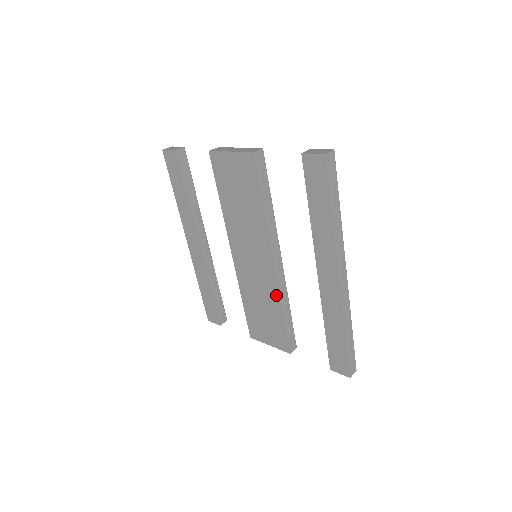
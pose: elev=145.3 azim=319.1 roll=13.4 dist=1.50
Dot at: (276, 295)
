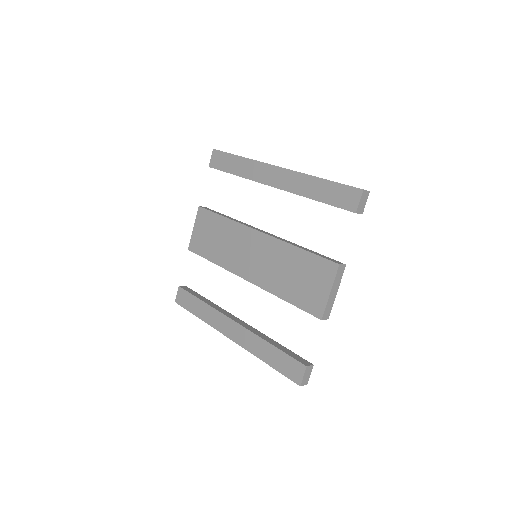
Dot at: (282, 245)
